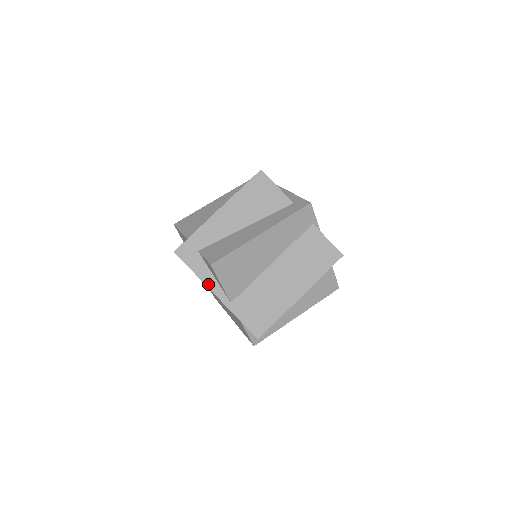
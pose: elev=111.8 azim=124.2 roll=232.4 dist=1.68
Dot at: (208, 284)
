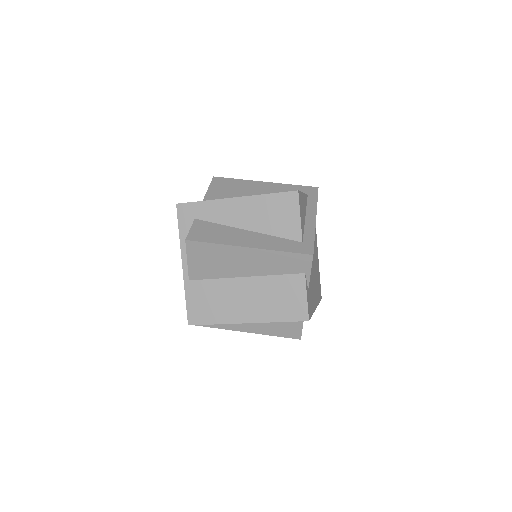
Dot at: (183, 251)
